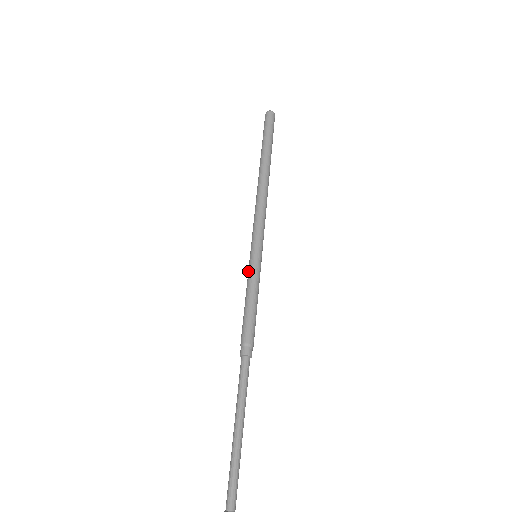
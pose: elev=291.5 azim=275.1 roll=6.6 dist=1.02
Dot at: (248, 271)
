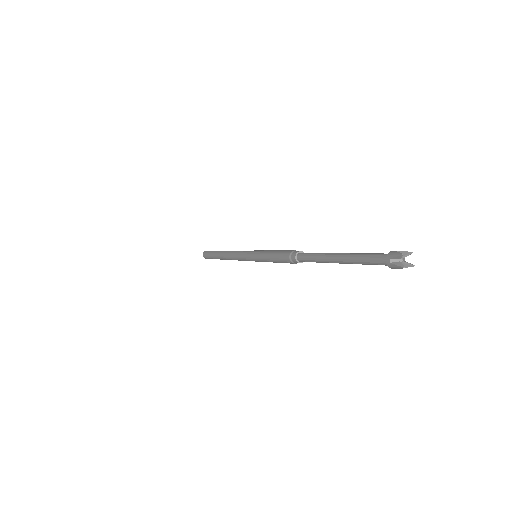
Dot at: (257, 255)
